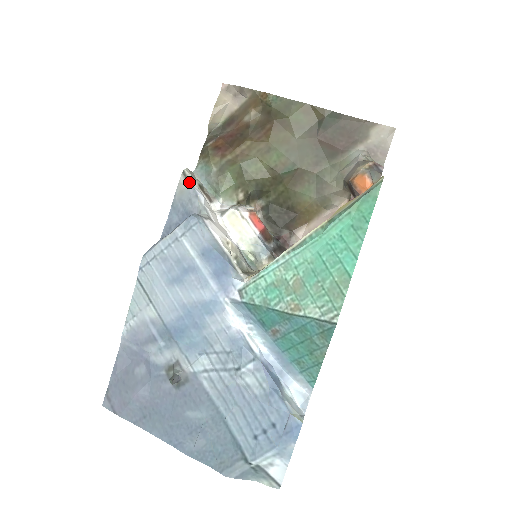
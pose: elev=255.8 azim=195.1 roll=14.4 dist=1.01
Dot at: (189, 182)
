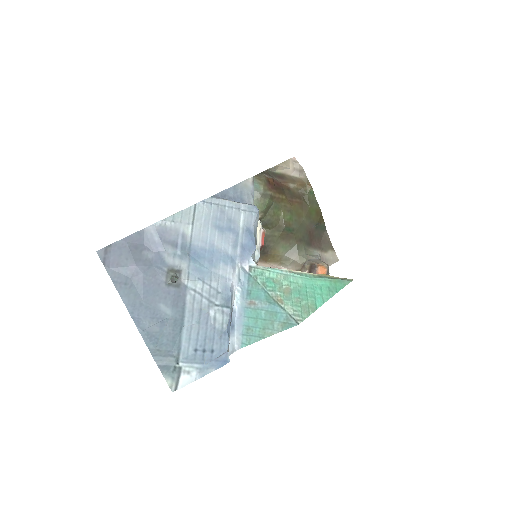
Dot at: (253, 185)
